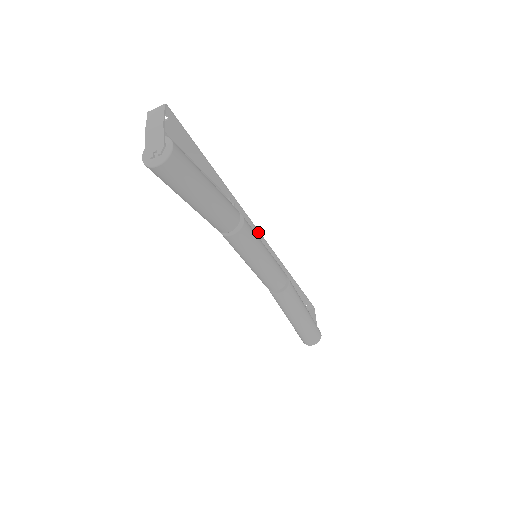
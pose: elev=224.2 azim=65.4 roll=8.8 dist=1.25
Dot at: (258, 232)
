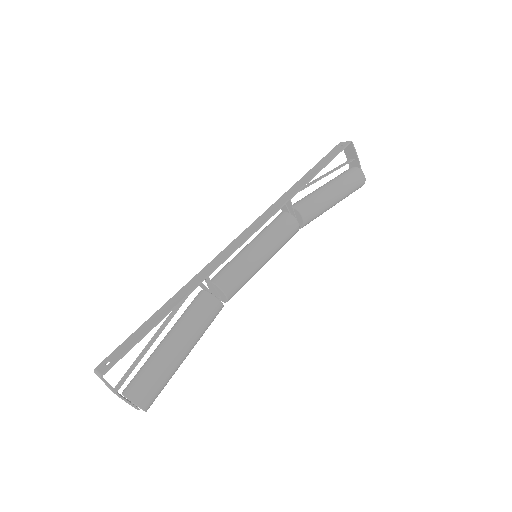
Dot at: (245, 241)
